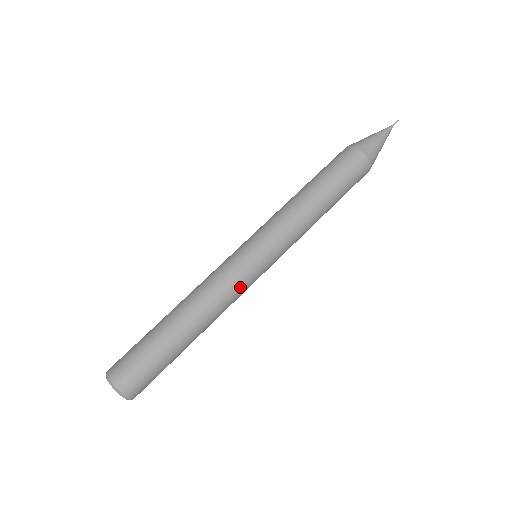
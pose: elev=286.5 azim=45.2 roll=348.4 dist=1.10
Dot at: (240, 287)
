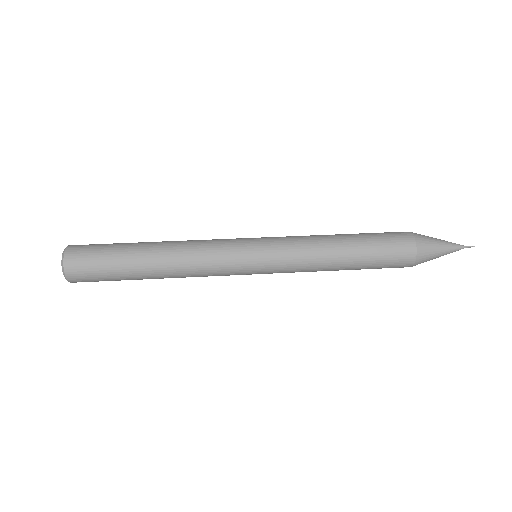
Dot at: (219, 244)
